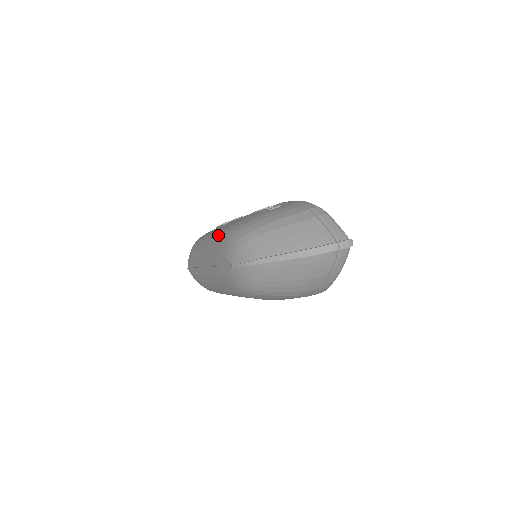
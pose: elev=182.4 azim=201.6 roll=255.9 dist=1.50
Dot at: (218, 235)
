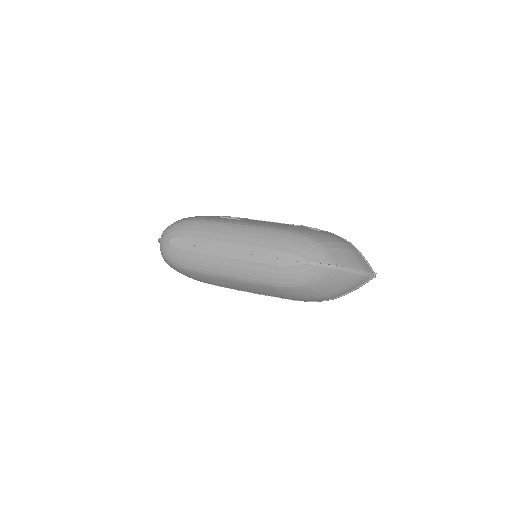
Dot at: (268, 230)
